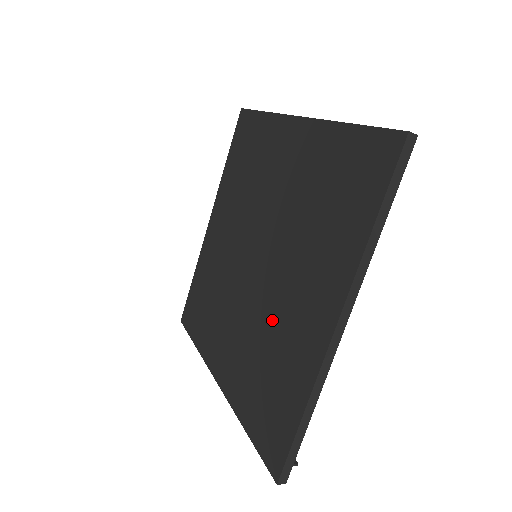
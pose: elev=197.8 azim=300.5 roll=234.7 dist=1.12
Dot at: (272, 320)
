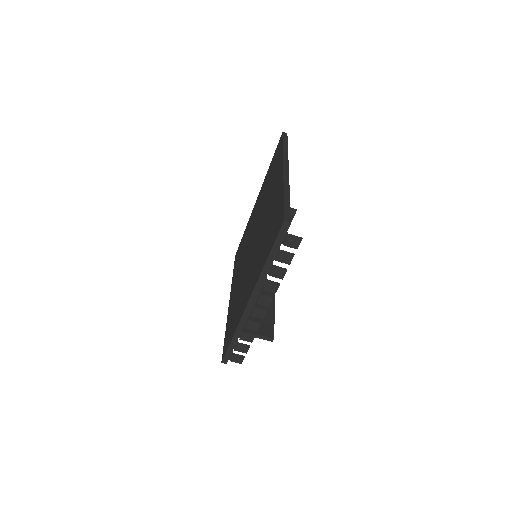
Dot at: (265, 225)
